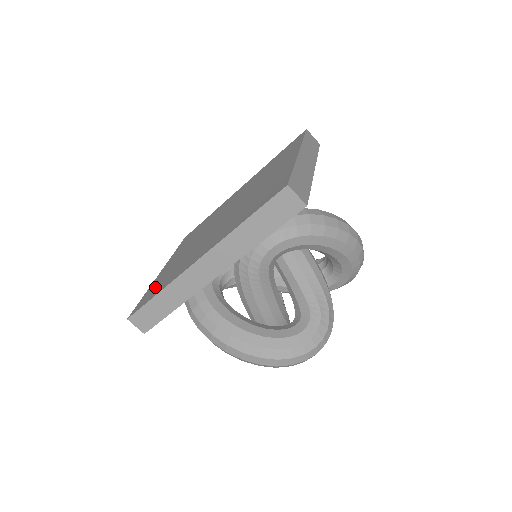
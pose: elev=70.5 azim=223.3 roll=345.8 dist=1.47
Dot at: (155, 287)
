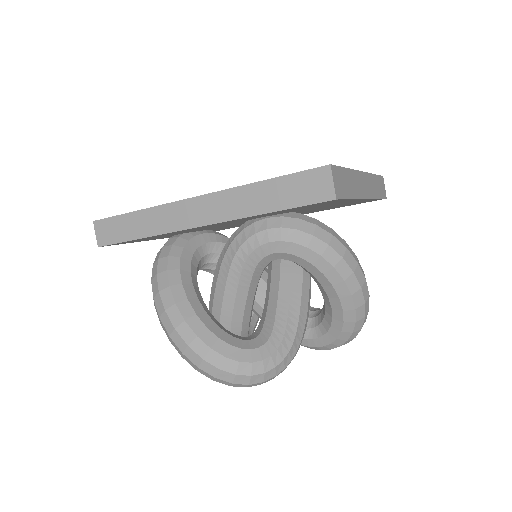
Dot at: occluded
